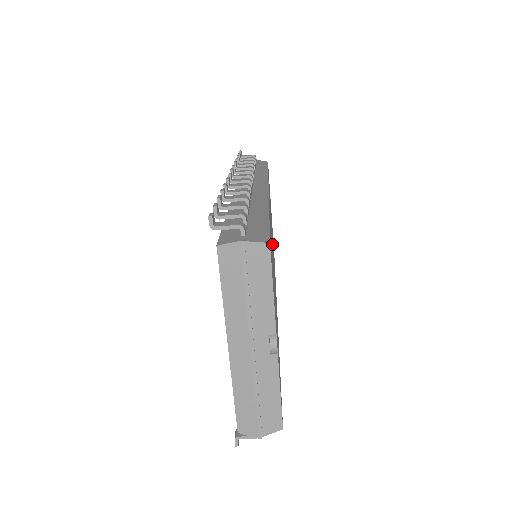
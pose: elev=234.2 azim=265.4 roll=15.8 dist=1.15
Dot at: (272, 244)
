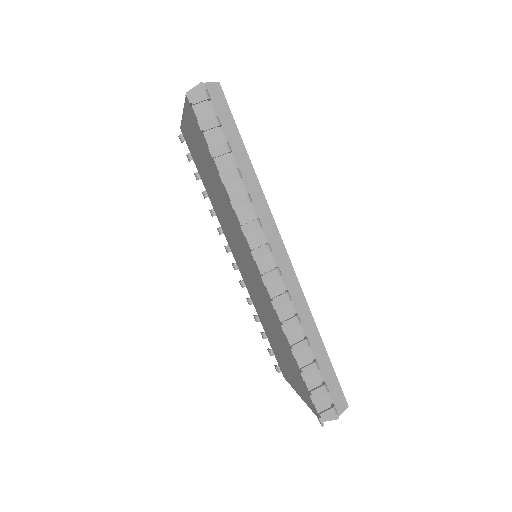
Dot at: occluded
